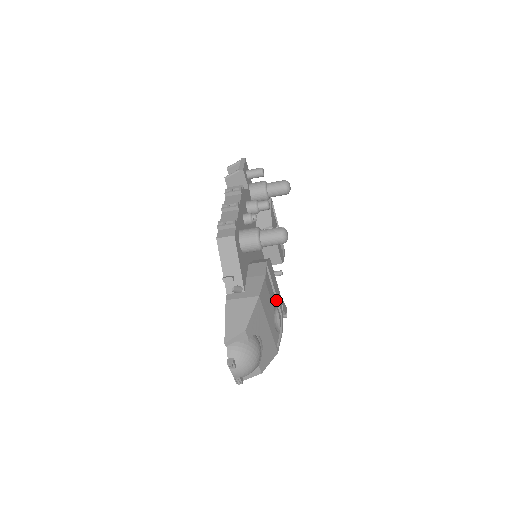
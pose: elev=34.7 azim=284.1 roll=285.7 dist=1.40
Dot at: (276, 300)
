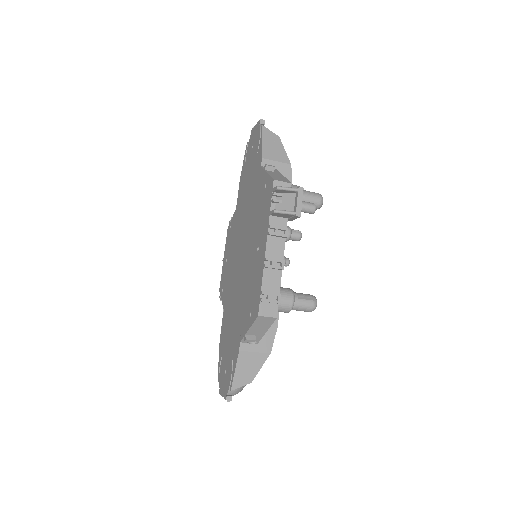
Dot at: occluded
